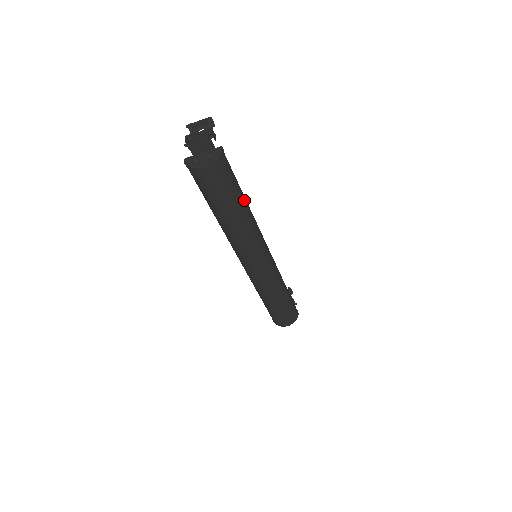
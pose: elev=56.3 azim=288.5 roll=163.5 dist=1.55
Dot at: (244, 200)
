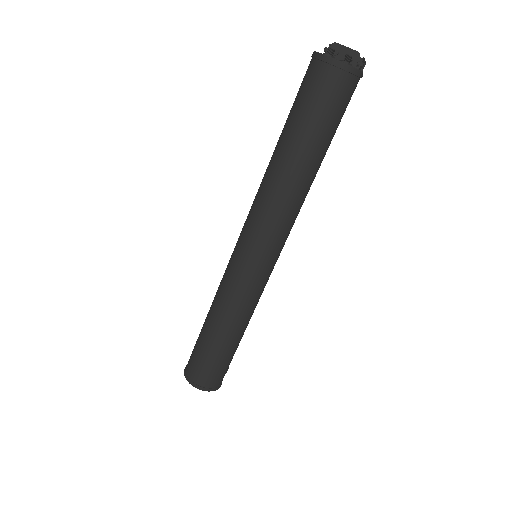
Dot at: (322, 158)
